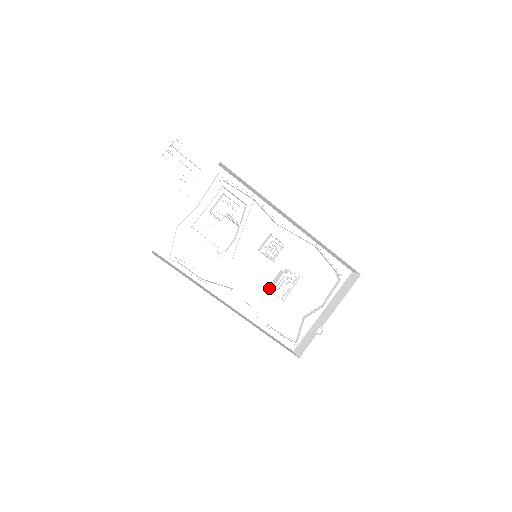
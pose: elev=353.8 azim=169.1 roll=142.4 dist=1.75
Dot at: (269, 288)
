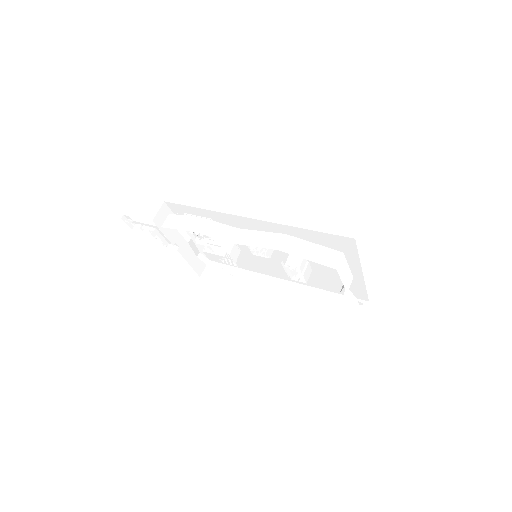
Dot at: occluded
